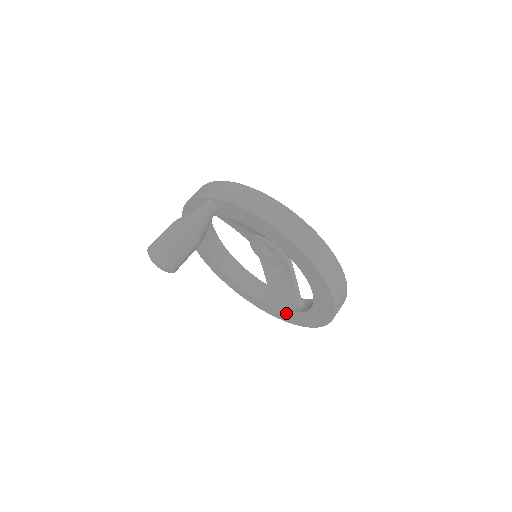
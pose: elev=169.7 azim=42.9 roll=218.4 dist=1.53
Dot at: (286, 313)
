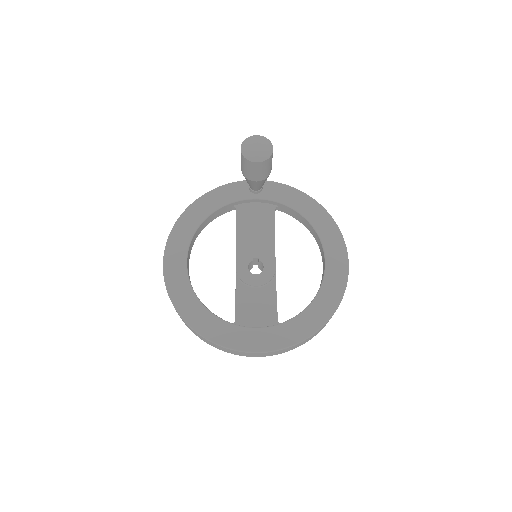
Dot at: (260, 330)
